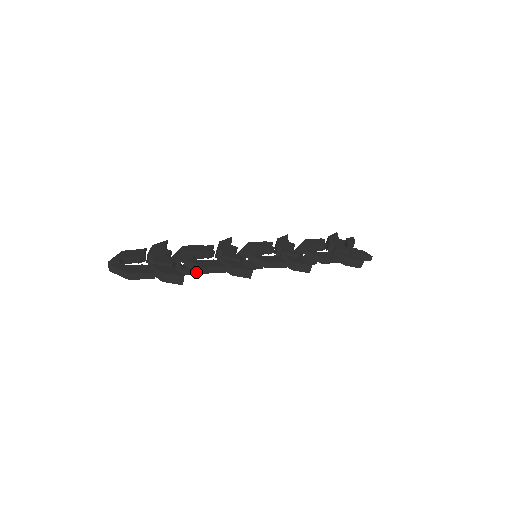
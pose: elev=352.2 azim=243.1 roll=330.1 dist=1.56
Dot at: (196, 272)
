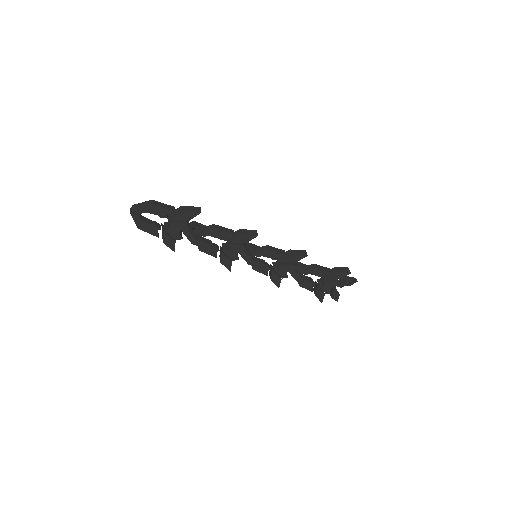
Dot at: (208, 243)
